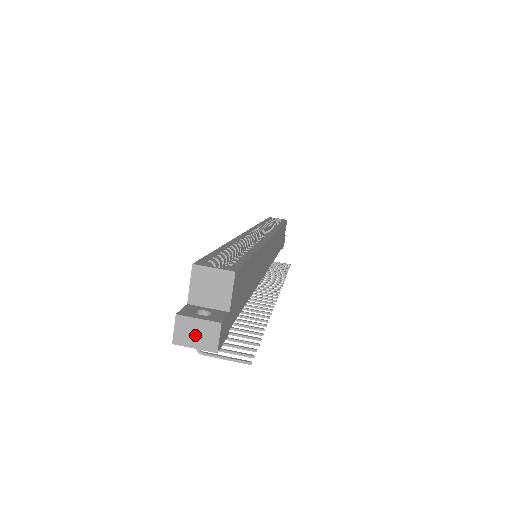
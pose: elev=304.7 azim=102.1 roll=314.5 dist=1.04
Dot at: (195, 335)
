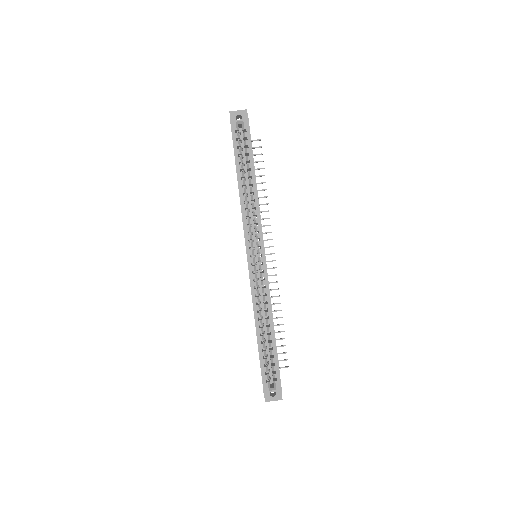
Dot at: occluded
